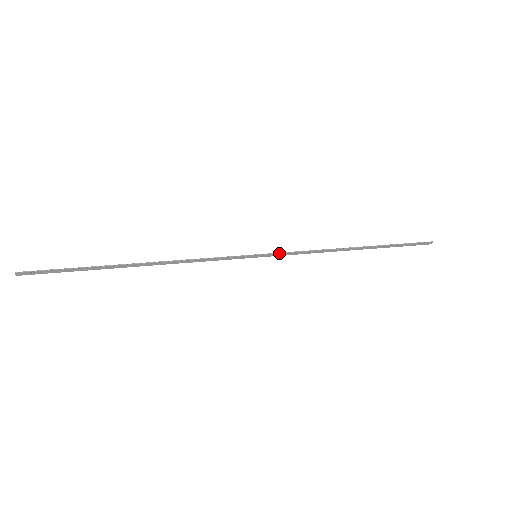
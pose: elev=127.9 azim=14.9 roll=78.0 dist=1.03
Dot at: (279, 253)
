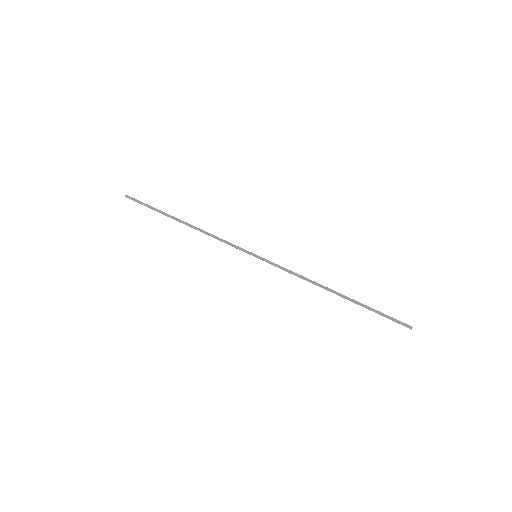
Dot at: (272, 262)
